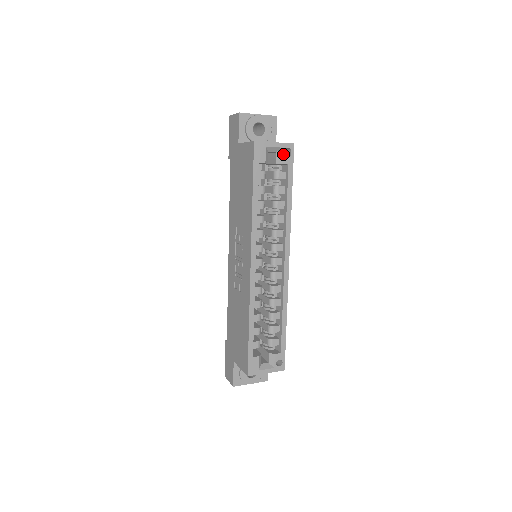
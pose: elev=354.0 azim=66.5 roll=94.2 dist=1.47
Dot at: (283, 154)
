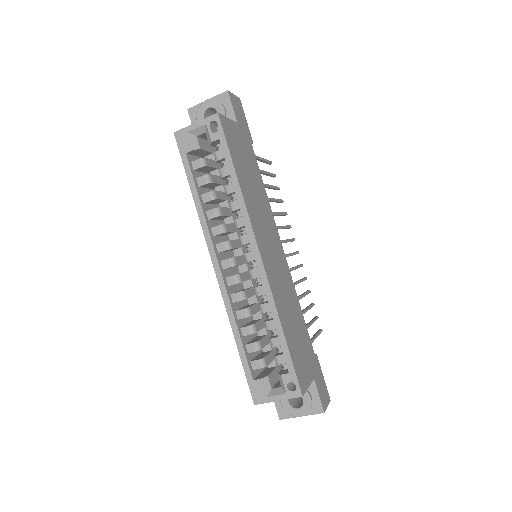
Dot at: (209, 131)
